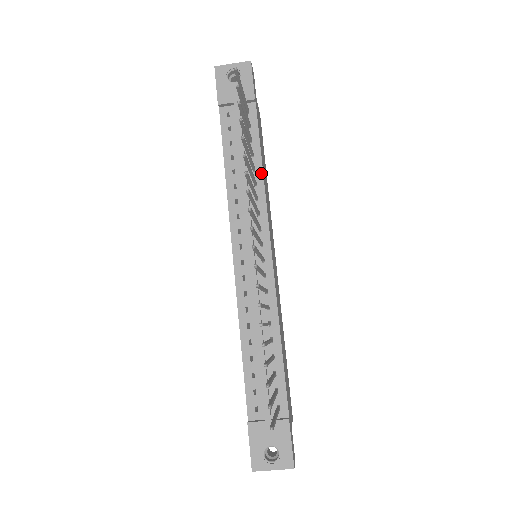
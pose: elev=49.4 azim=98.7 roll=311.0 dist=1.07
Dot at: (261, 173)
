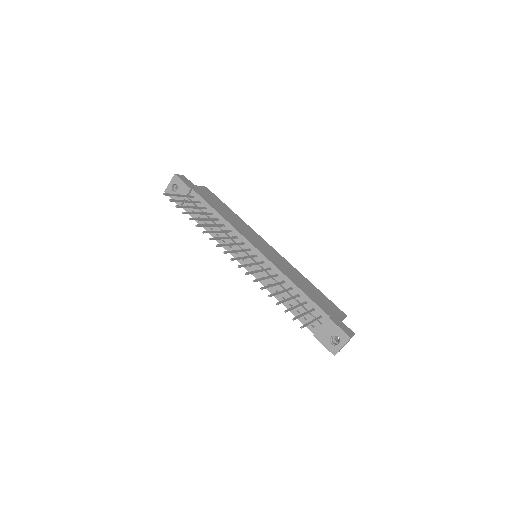
Dot at: (222, 218)
